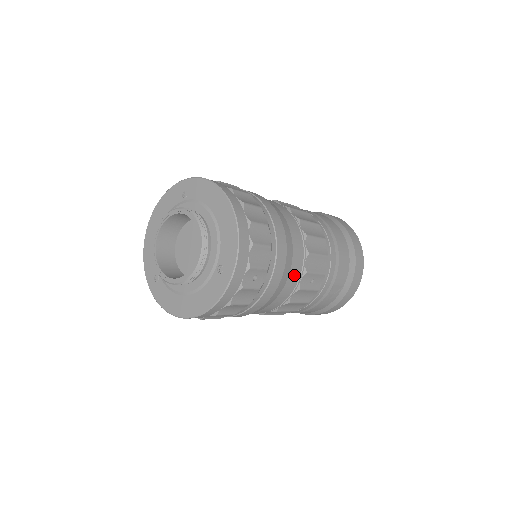
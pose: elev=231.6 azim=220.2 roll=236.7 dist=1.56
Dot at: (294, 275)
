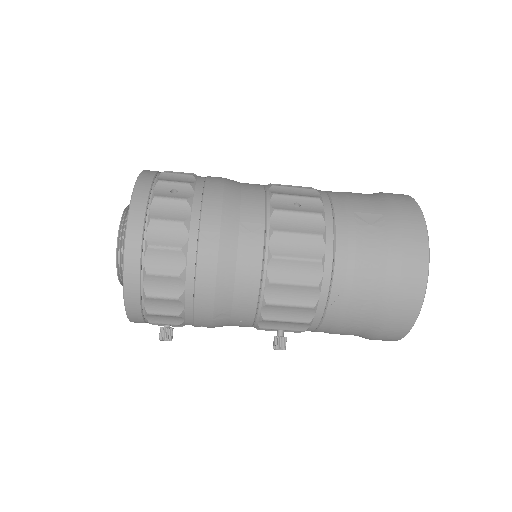
Dot at: (252, 198)
